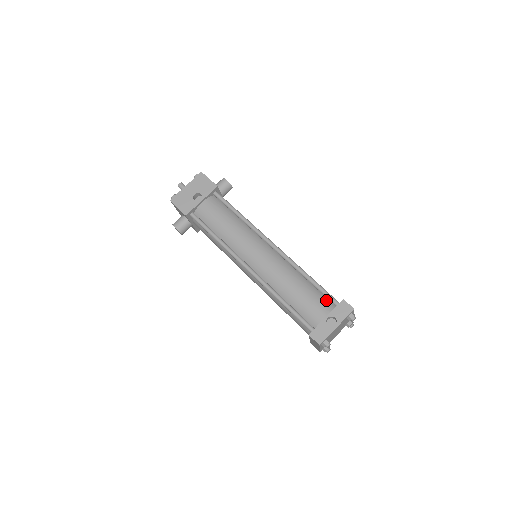
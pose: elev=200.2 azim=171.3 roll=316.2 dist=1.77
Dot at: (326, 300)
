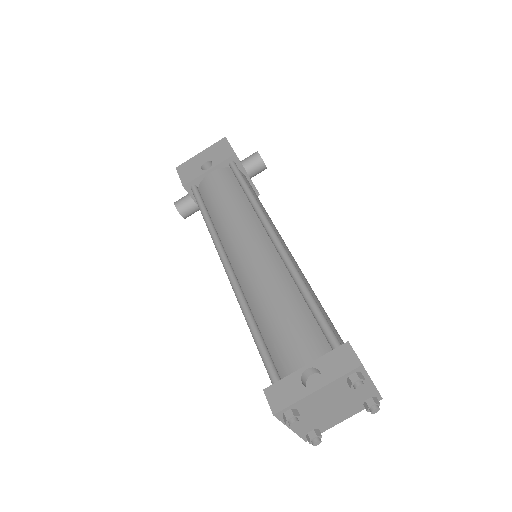
Dot at: (322, 338)
